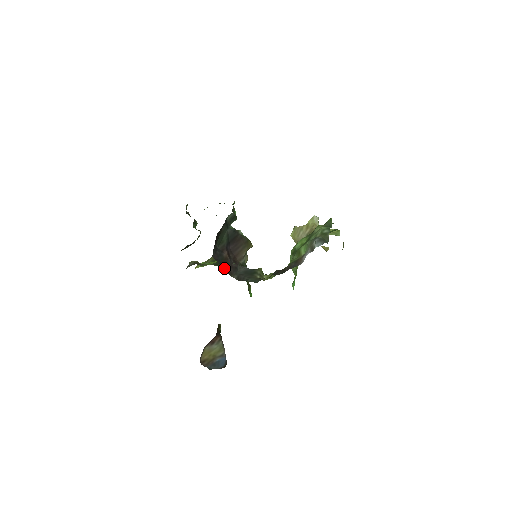
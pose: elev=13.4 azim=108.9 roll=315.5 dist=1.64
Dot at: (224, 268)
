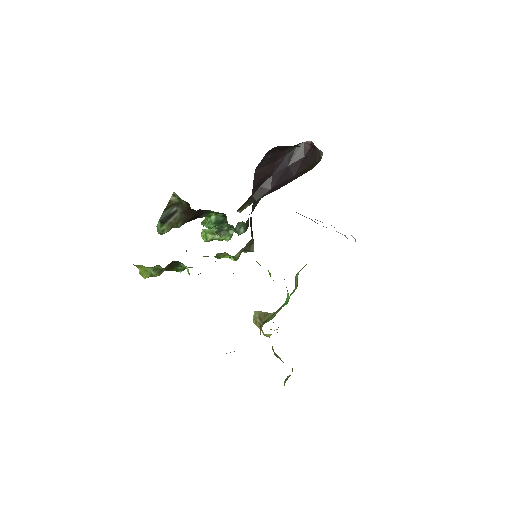
Dot at: occluded
